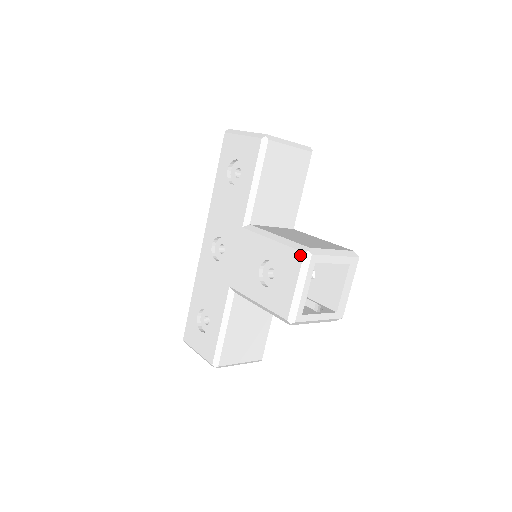
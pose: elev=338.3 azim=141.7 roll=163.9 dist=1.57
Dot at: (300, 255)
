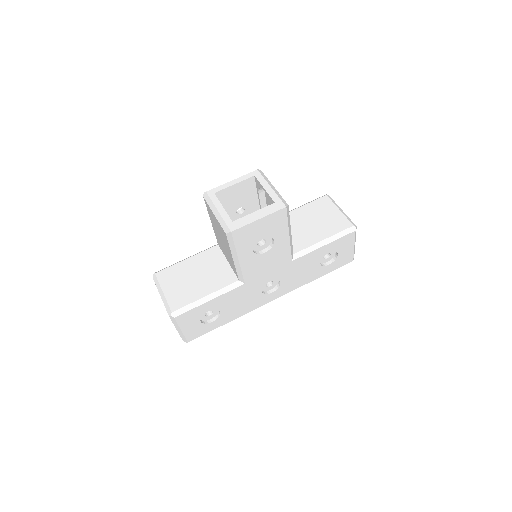
Dot at: occluded
